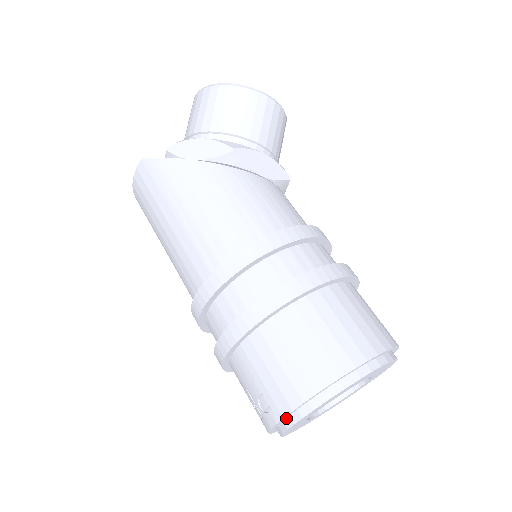
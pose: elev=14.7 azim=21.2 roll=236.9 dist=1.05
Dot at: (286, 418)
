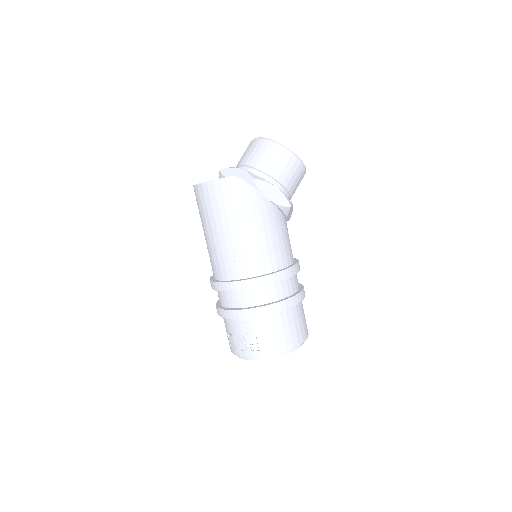
Dot at: (263, 355)
